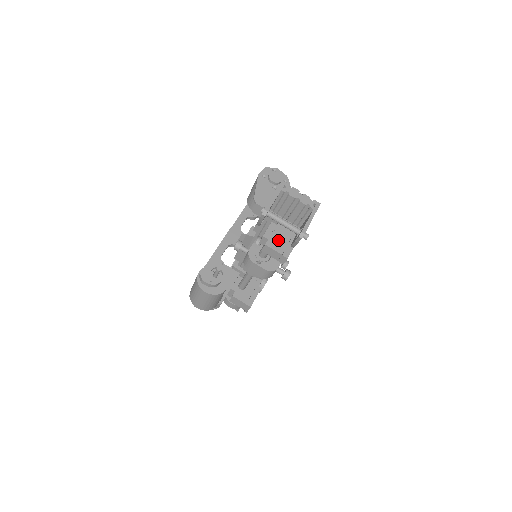
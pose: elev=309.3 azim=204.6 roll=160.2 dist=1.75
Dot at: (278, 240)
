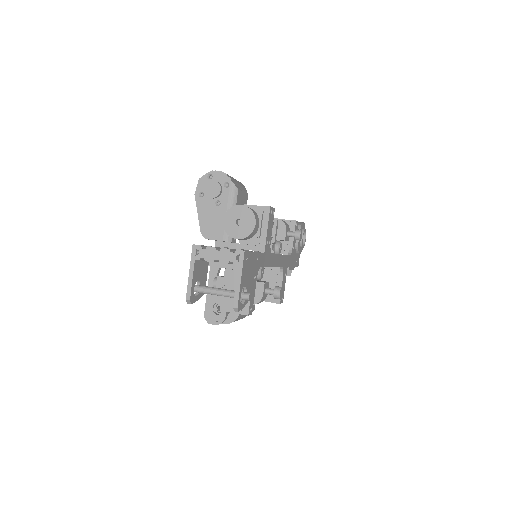
Dot at: occluded
